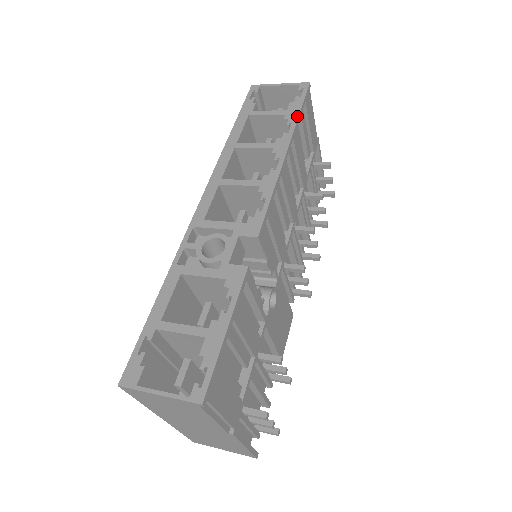
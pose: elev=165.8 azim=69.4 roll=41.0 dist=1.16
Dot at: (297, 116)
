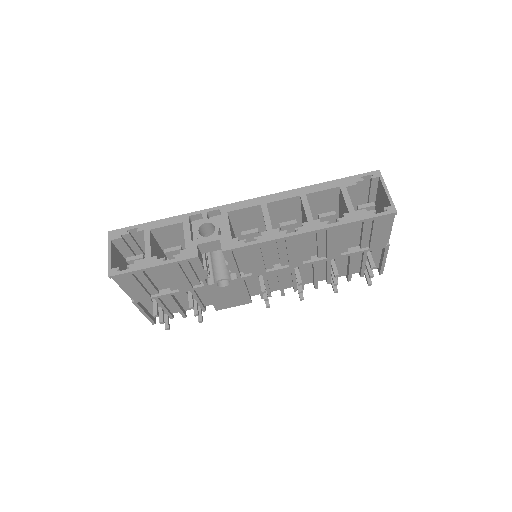
Dot at: (349, 222)
